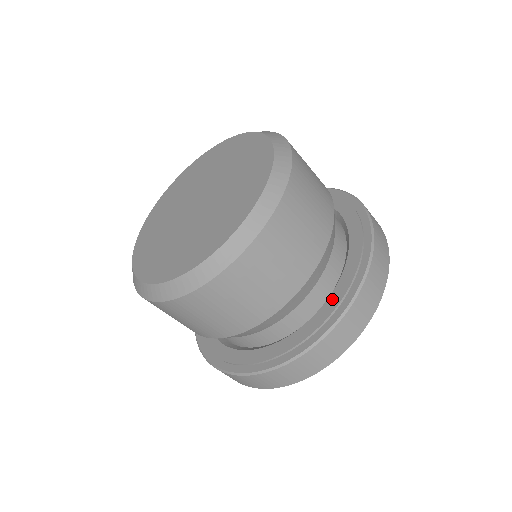
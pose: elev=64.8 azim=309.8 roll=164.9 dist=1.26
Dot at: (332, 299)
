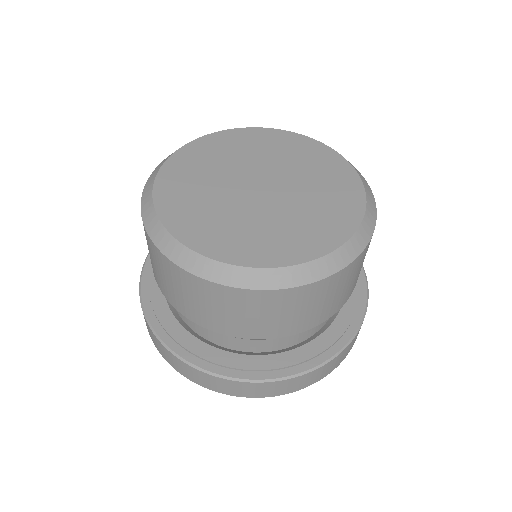
Dot at: (309, 348)
